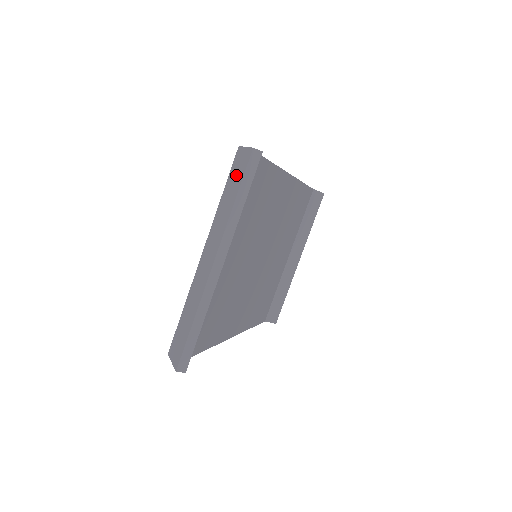
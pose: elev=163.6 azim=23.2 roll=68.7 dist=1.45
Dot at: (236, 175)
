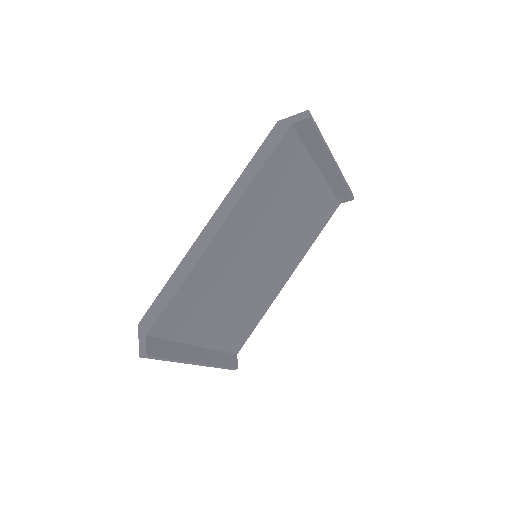
Dot at: occluded
